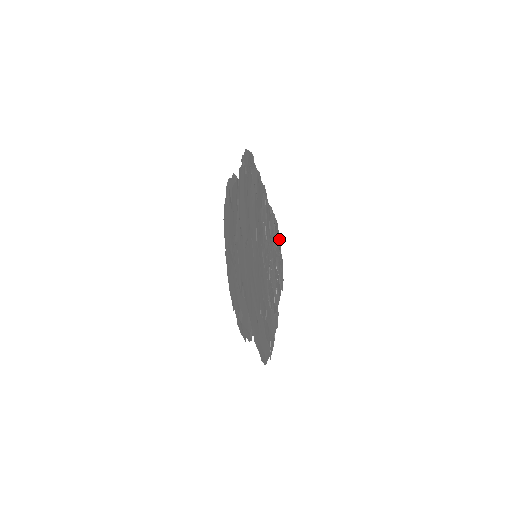
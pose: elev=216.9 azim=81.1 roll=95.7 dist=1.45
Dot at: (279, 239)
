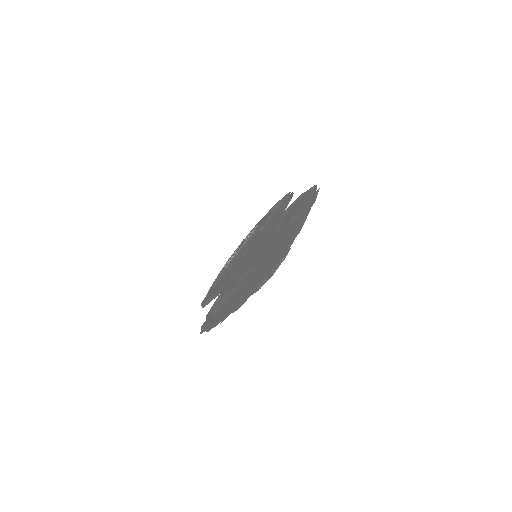
Dot at: occluded
